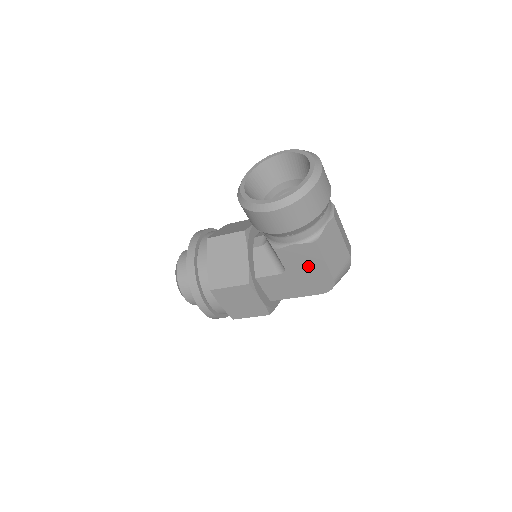
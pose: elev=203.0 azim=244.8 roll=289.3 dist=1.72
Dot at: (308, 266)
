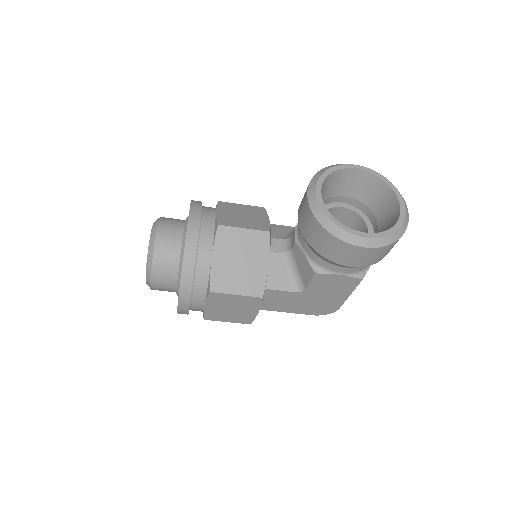
Dot at: (330, 293)
